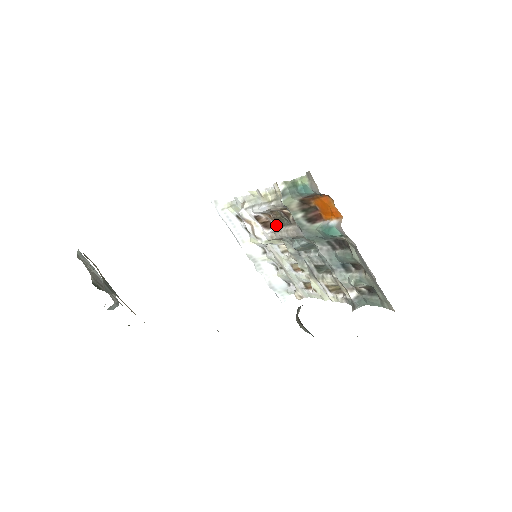
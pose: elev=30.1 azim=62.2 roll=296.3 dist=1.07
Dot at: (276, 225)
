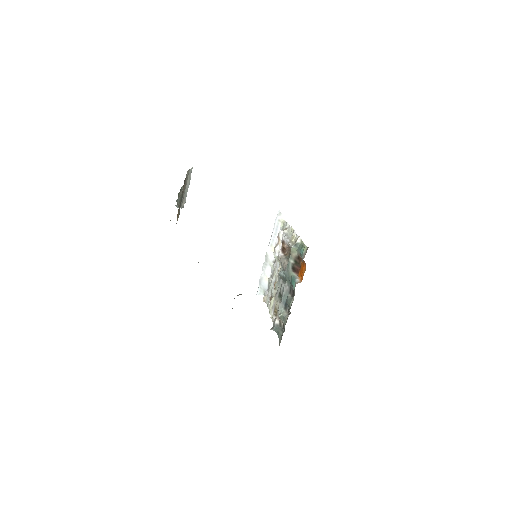
Dot at: (286, 255)
